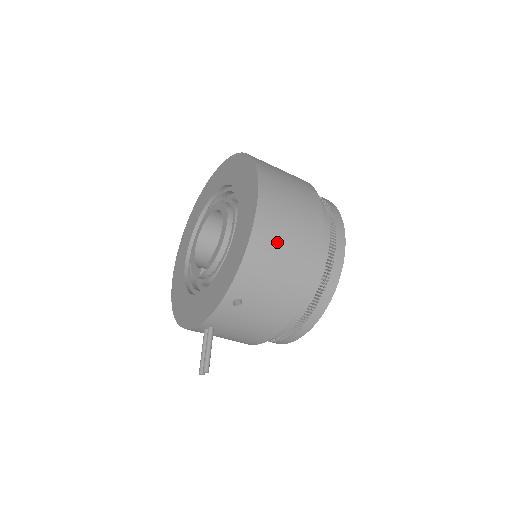
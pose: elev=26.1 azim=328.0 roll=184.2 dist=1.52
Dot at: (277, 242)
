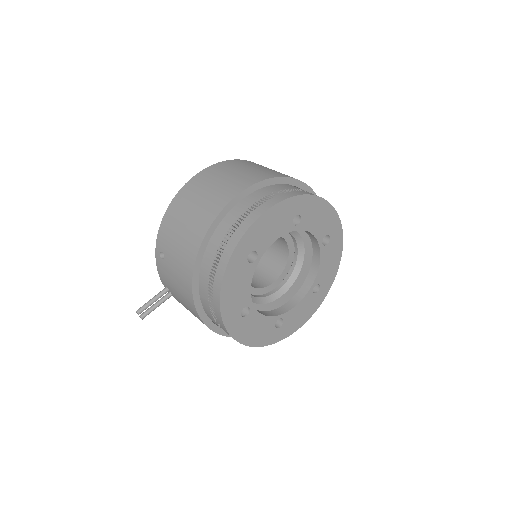
Dot at: (188, 204)
